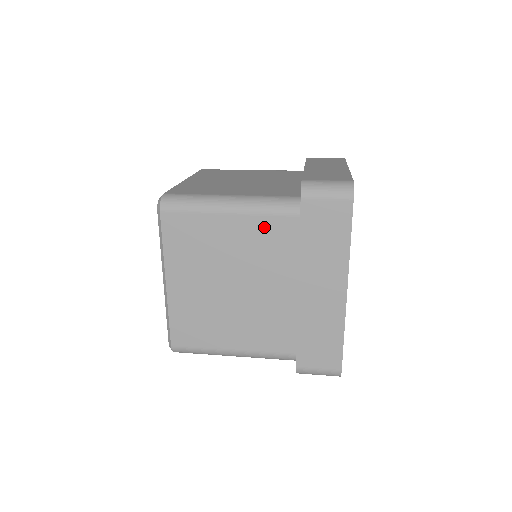
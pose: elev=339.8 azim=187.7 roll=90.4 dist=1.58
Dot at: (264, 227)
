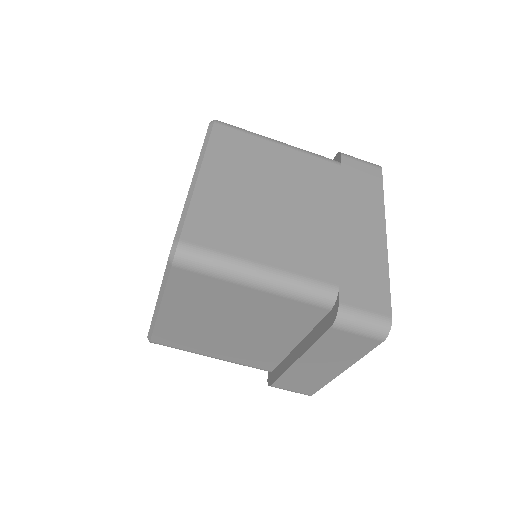
Dot at: (310, 163)
